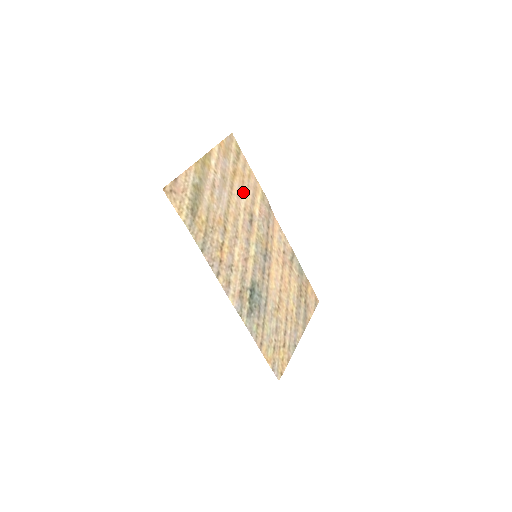
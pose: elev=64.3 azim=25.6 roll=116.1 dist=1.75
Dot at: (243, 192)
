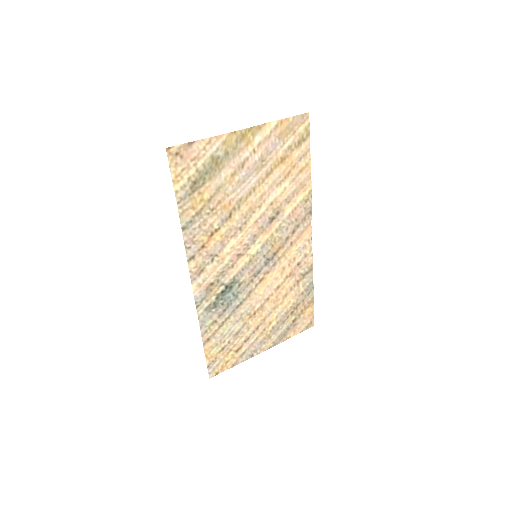
Dot at: (281, 184)
